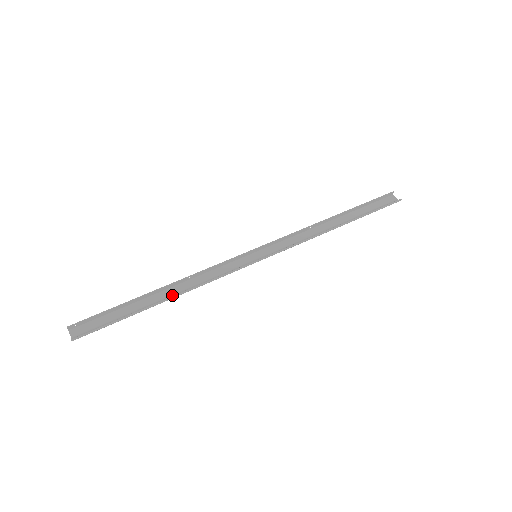
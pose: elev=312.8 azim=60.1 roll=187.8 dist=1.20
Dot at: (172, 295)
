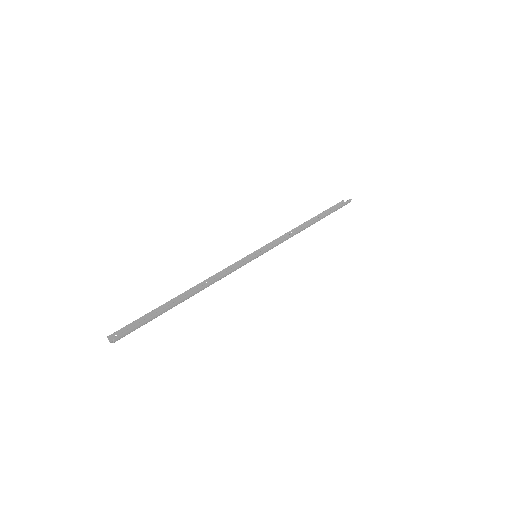
Dot at: (195, 293)
